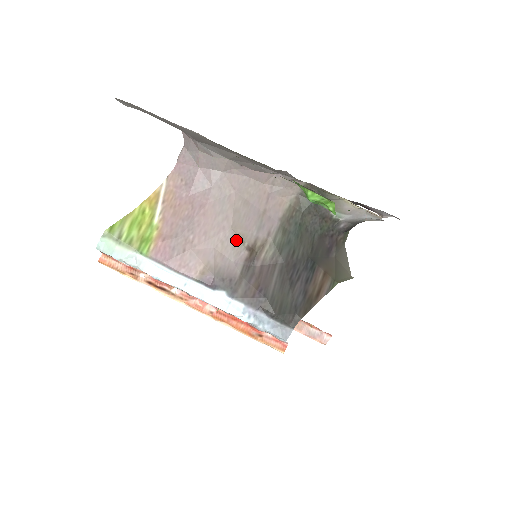
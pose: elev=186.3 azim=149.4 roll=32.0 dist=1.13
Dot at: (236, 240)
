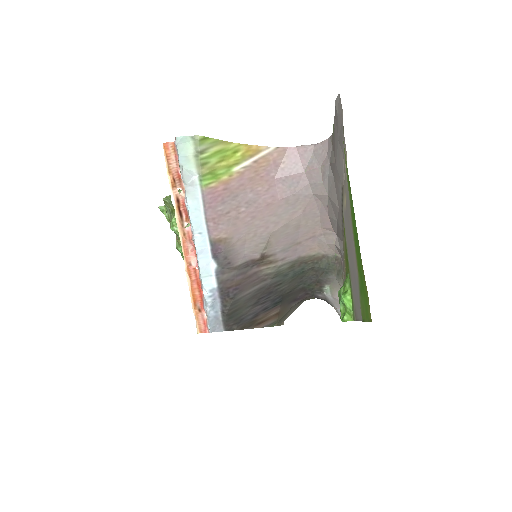
Dot at: (264, 243)
